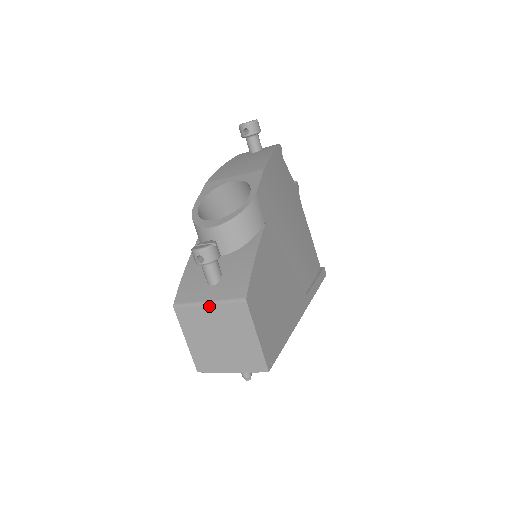
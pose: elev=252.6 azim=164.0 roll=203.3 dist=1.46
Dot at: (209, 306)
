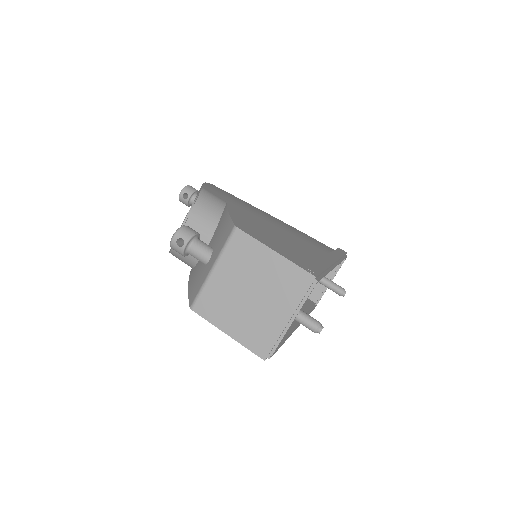
Dot at: (215, 270)
